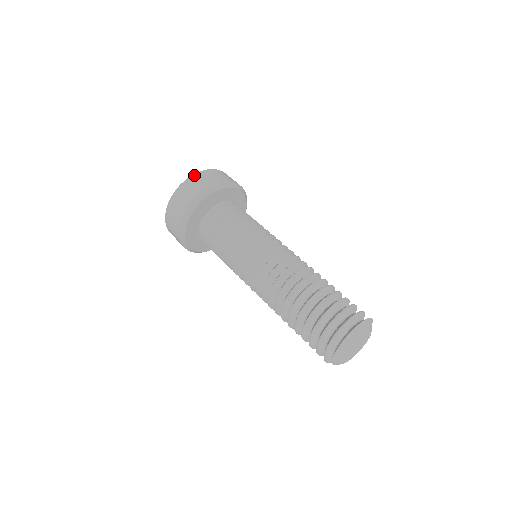
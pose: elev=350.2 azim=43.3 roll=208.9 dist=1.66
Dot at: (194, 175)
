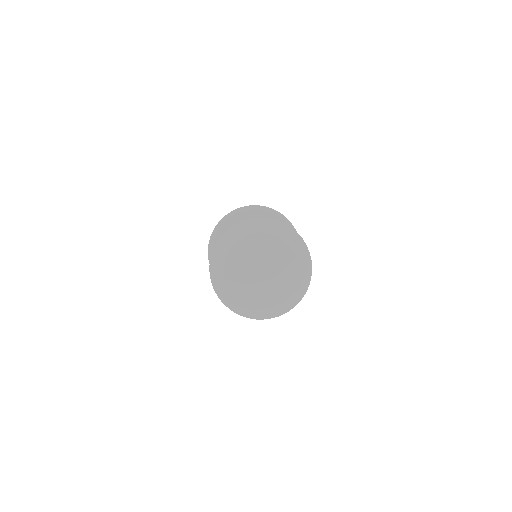
Dot at: occluded
